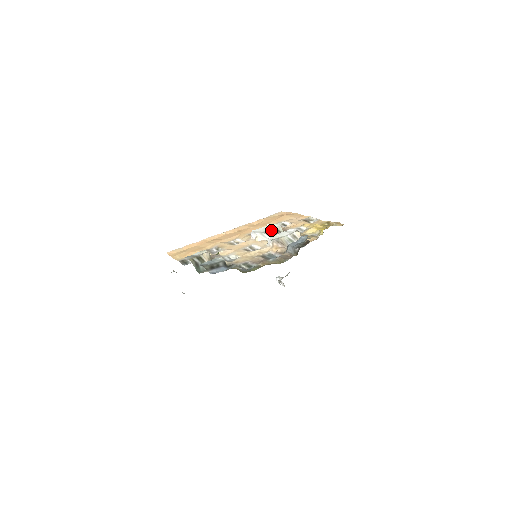
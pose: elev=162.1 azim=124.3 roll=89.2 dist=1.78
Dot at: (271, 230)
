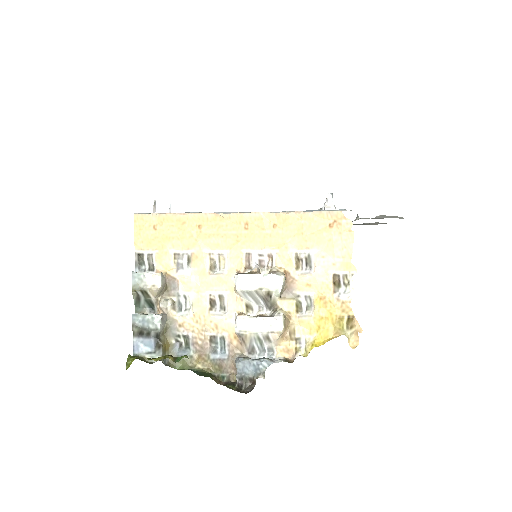
Dot at: (259, 293)
